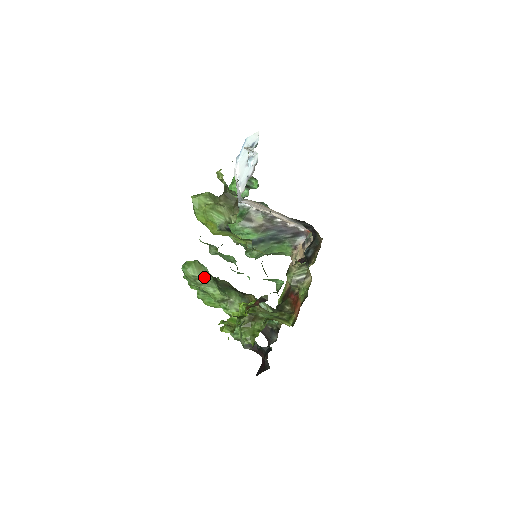
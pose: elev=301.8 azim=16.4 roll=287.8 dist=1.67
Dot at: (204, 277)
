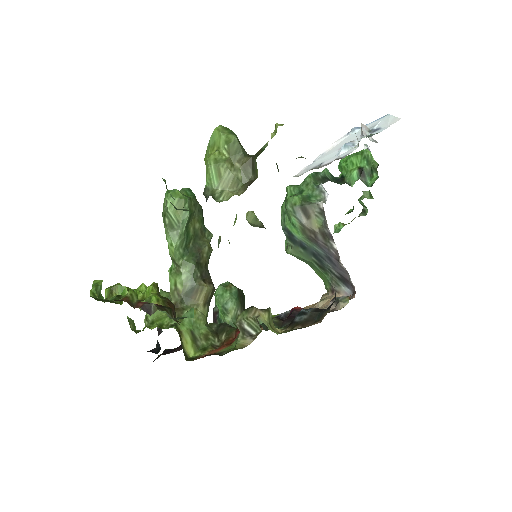
Dot at: (175, 221)
